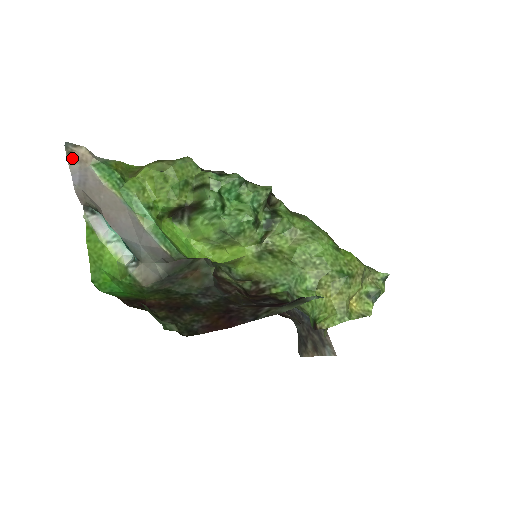
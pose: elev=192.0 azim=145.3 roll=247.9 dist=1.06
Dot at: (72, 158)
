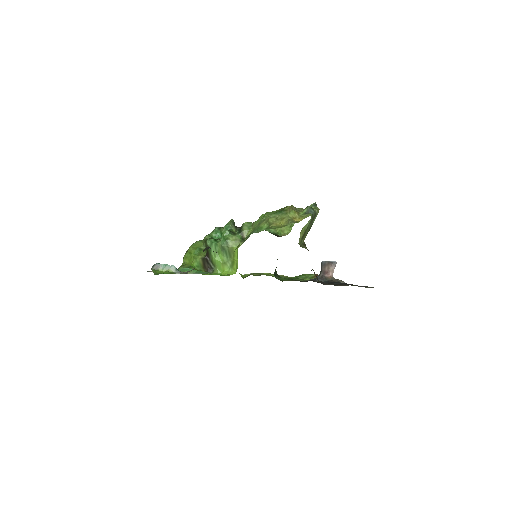
Dot at: occluded
